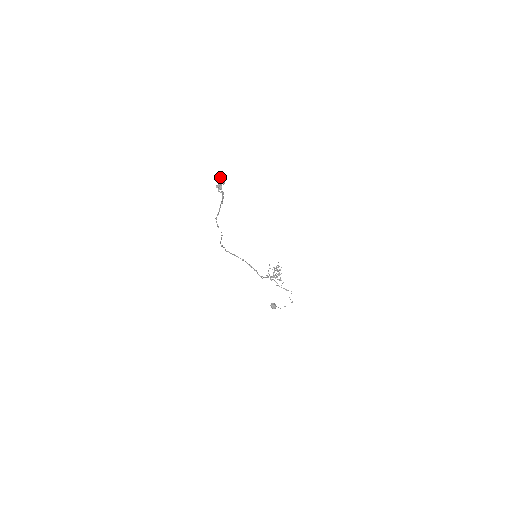
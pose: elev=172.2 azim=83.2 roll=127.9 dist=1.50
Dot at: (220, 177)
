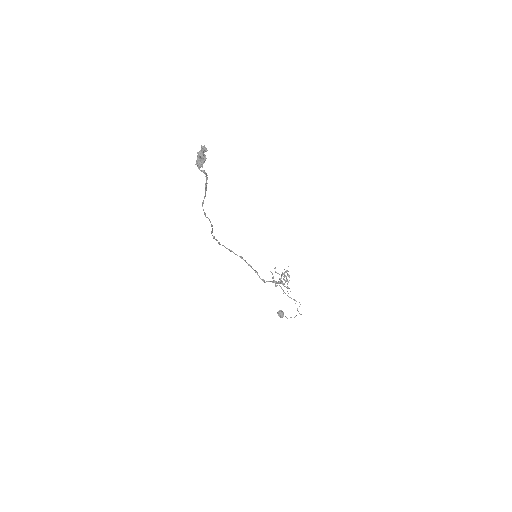
Dot at: (200, 151)
